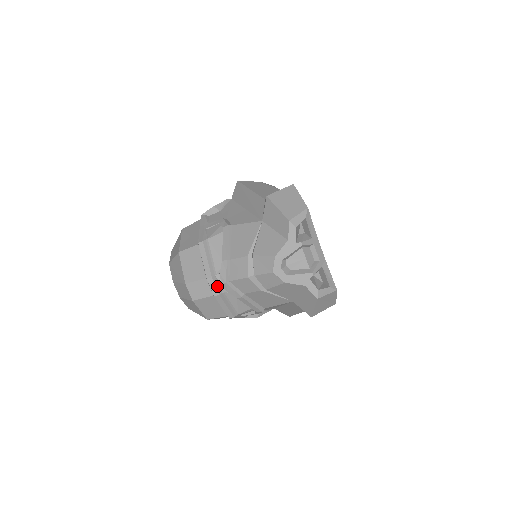
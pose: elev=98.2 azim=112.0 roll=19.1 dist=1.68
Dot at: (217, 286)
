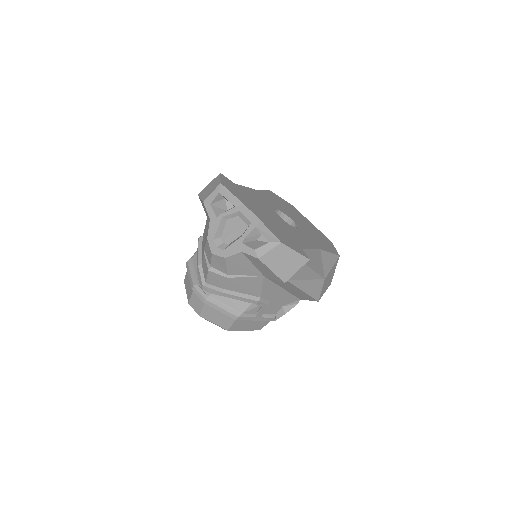
Dot at: (201, 292)
